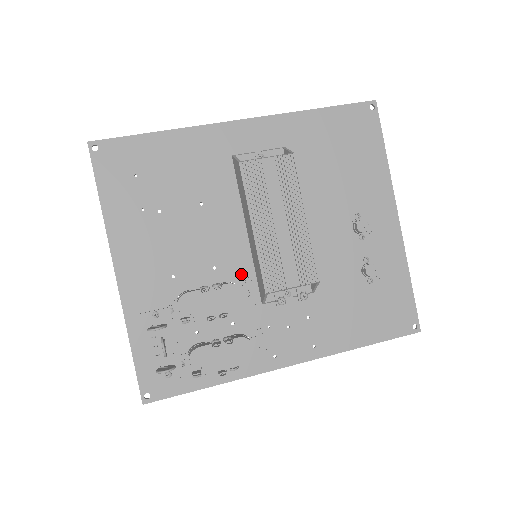
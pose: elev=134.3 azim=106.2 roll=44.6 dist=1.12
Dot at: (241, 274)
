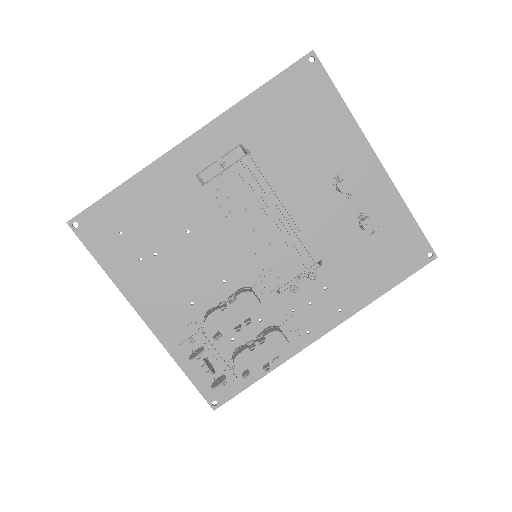
Dot at: (249, 277)
